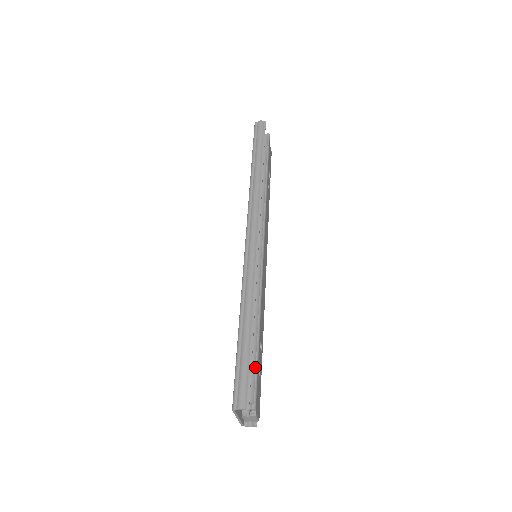
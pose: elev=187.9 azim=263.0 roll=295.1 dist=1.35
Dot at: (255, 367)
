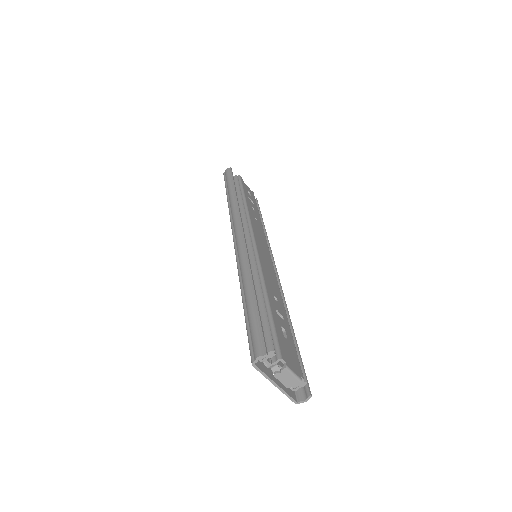
Dot at: (268, 322)
